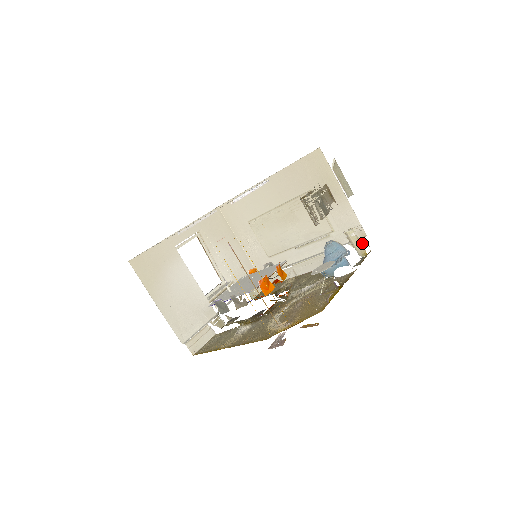
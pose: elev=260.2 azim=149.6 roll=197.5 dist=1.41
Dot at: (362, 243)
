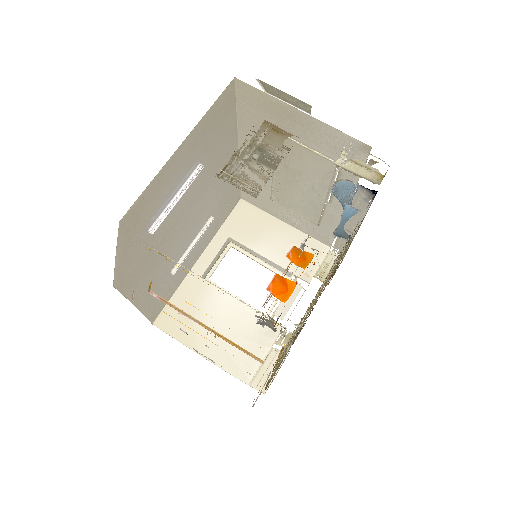
Dot at: (373, 162)
